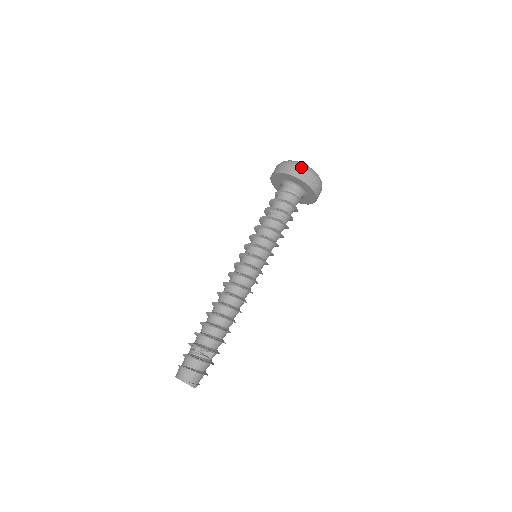
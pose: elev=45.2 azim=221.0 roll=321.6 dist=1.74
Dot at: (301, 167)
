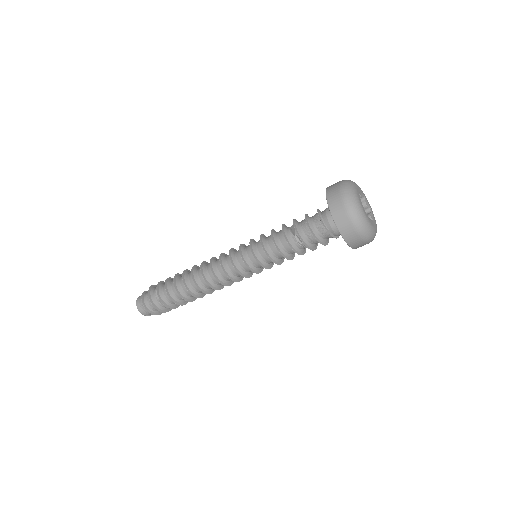
Dot at: (357, 231)
